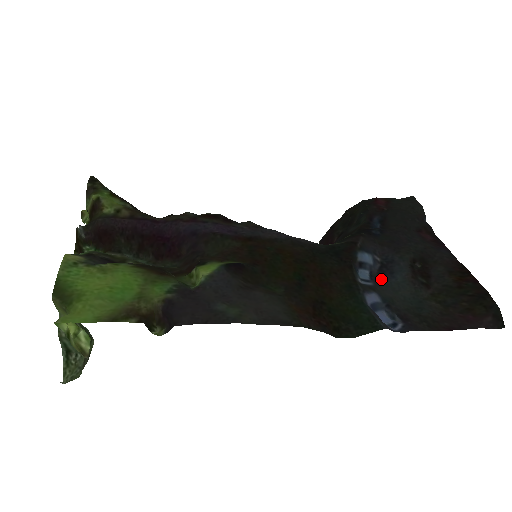
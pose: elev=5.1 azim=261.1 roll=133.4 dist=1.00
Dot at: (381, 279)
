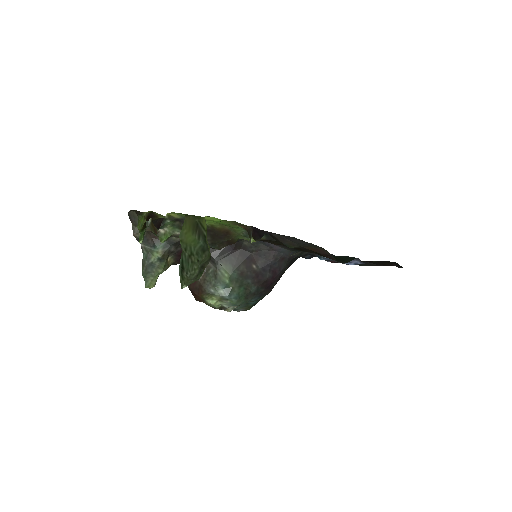
Dot at: occluded
